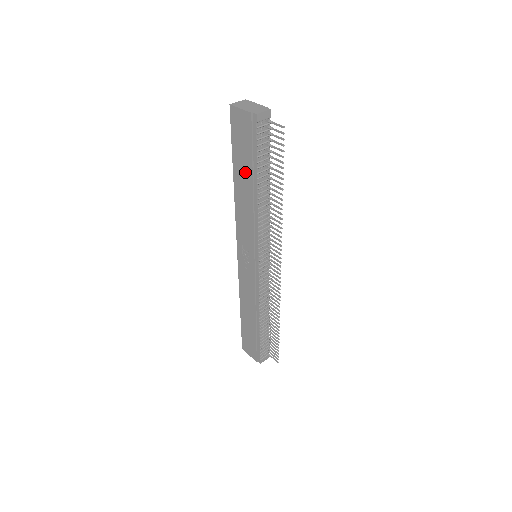
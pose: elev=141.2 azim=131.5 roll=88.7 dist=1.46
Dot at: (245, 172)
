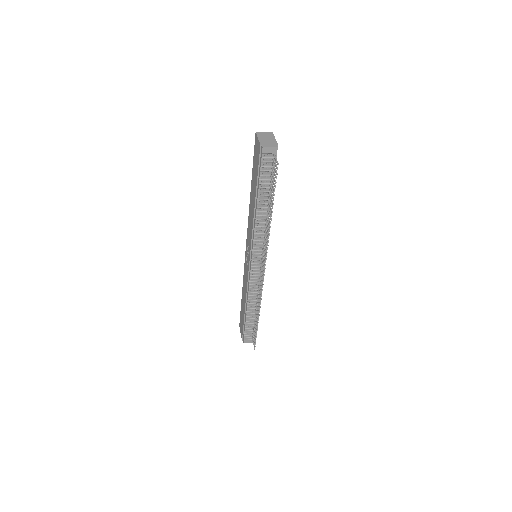
Dot at: (254, 187)
